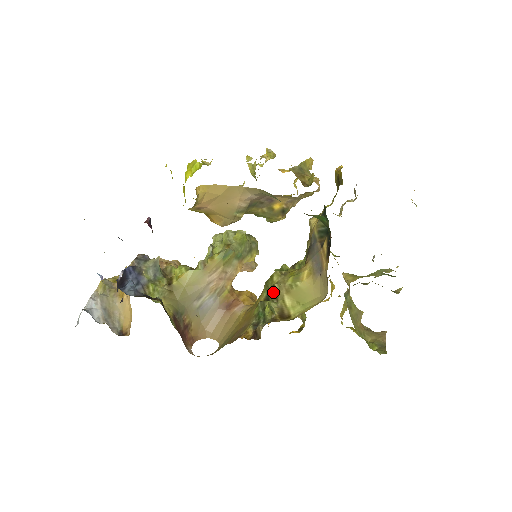
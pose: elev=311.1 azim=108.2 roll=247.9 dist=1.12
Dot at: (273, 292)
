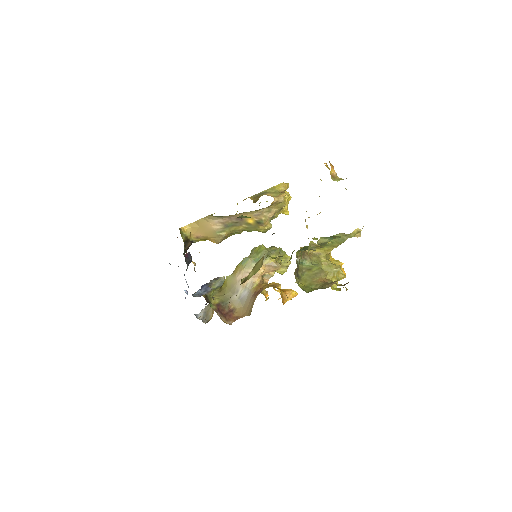
Dot at: occluded
